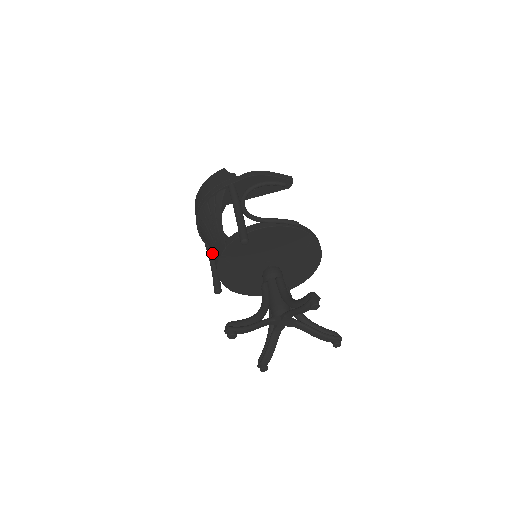
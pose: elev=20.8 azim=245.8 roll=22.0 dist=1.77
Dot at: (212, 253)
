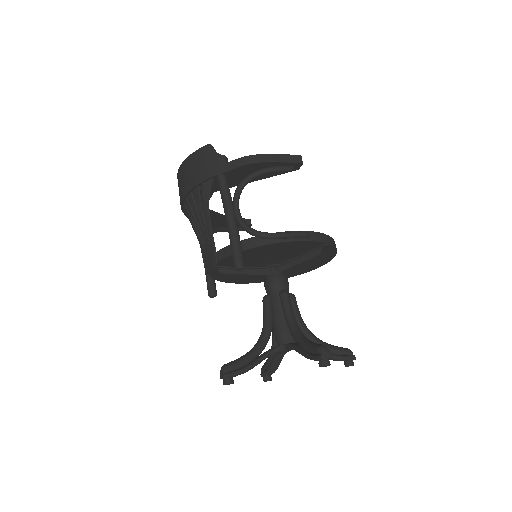
Dot at: occluded
